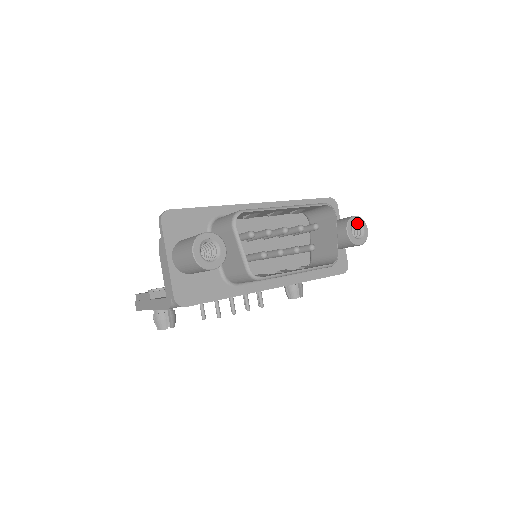
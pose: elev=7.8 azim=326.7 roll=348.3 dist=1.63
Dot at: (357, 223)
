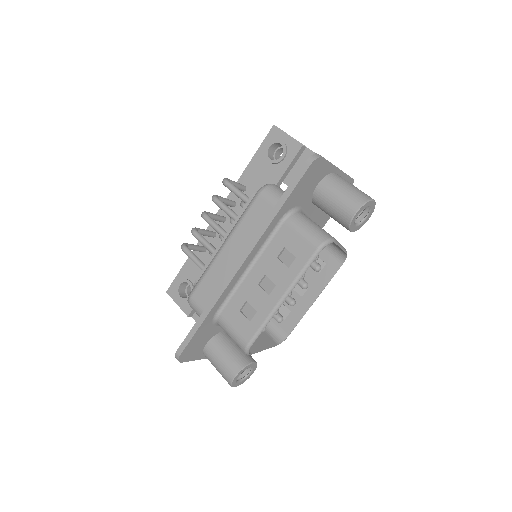
Dot at: (360, 210)
